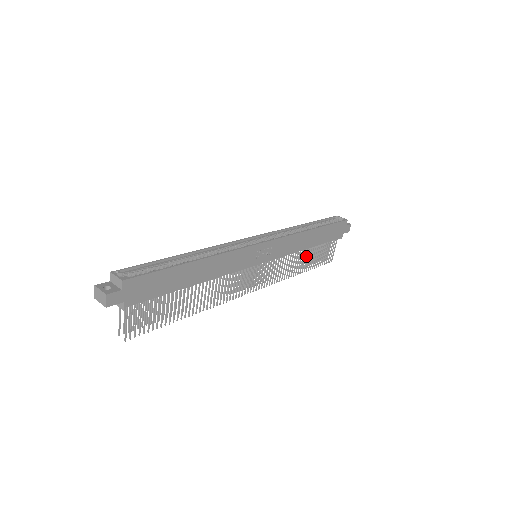
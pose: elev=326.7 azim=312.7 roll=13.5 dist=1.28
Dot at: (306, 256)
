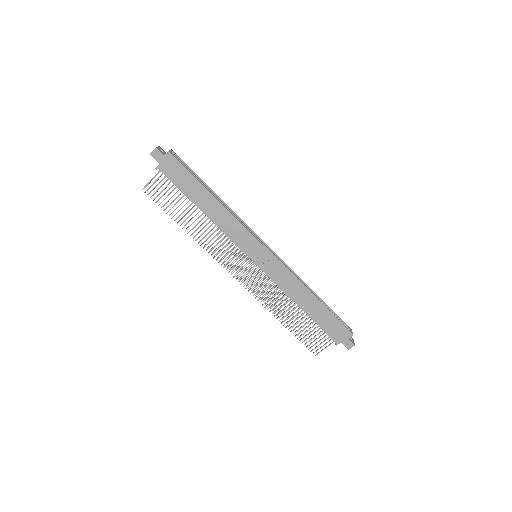
Dot at: occluded
